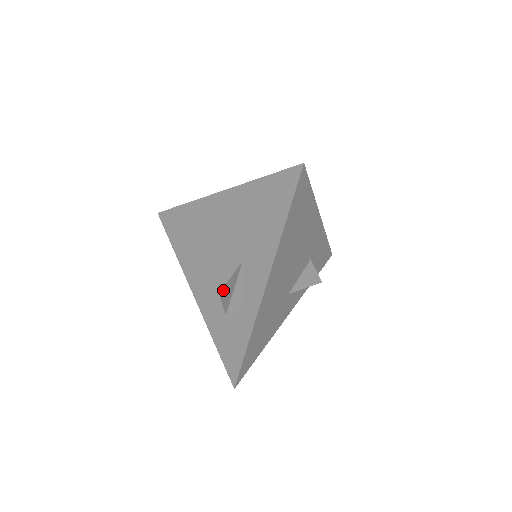
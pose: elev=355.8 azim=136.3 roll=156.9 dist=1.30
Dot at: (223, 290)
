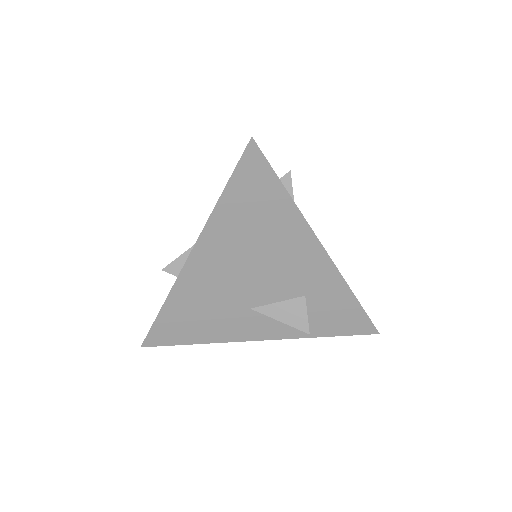
Dot at: occluded
